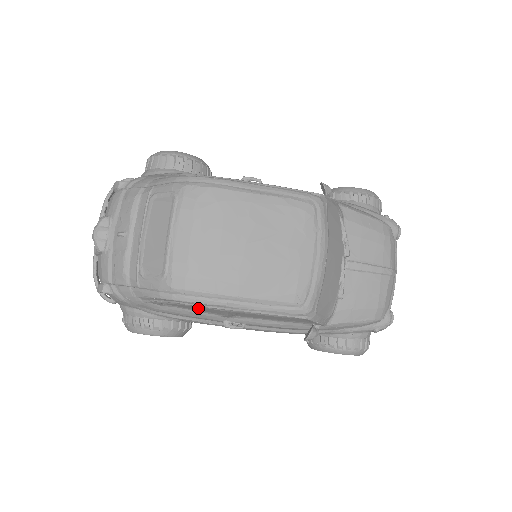
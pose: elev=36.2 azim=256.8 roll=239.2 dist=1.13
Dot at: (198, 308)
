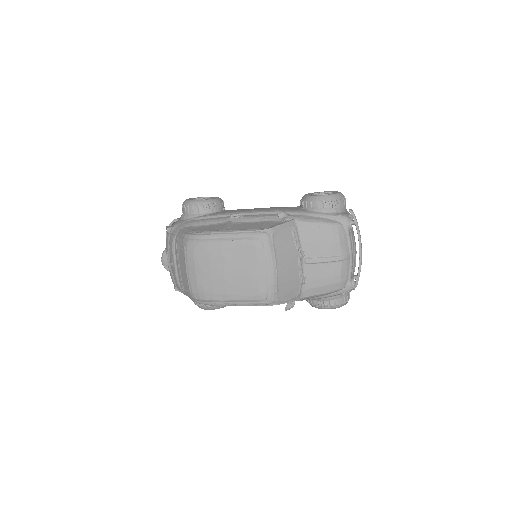
Dot at: occluded
